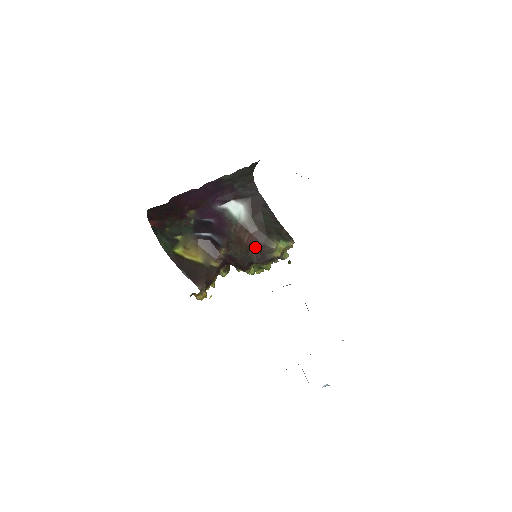
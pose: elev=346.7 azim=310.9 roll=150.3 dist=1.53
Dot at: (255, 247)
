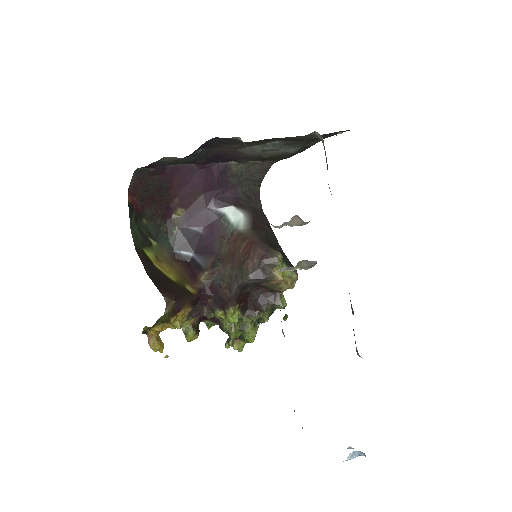
Dot at: (253, 256)
